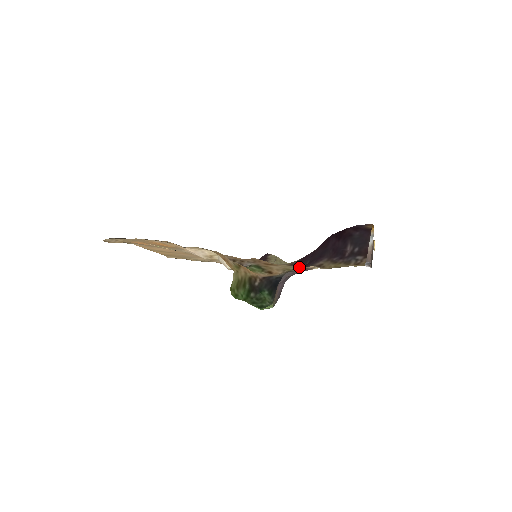
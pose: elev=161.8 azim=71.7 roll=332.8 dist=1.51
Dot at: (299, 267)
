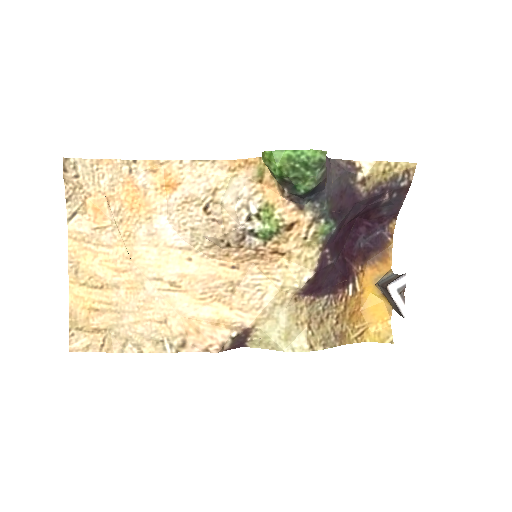
Dot at: (325, 237)
